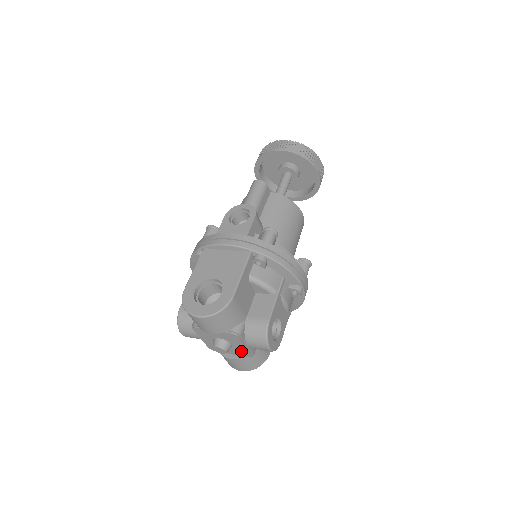
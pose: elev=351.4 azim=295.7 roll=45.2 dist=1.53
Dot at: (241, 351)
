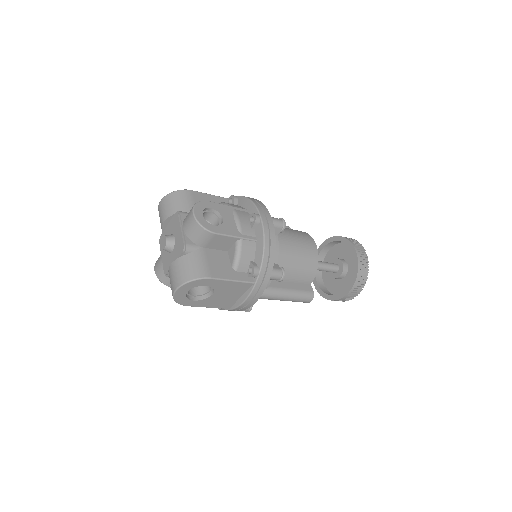
Dot at: (179, 245)
